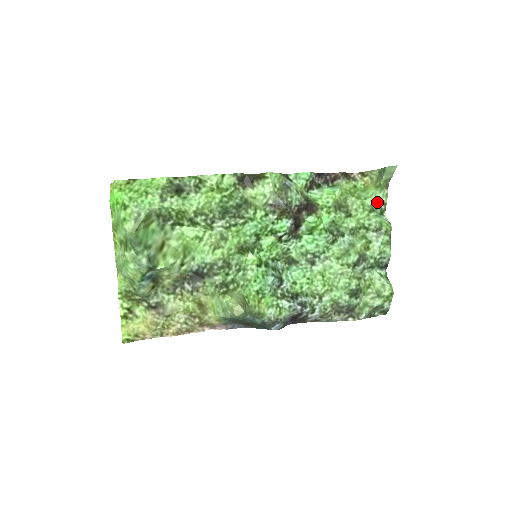
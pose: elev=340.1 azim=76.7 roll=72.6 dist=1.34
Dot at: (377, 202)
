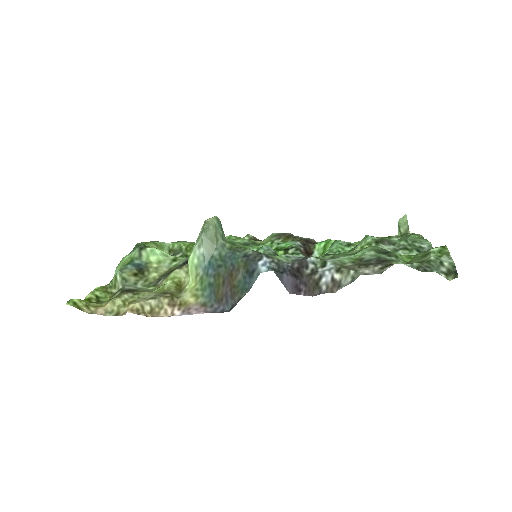
Dot at: occluded
